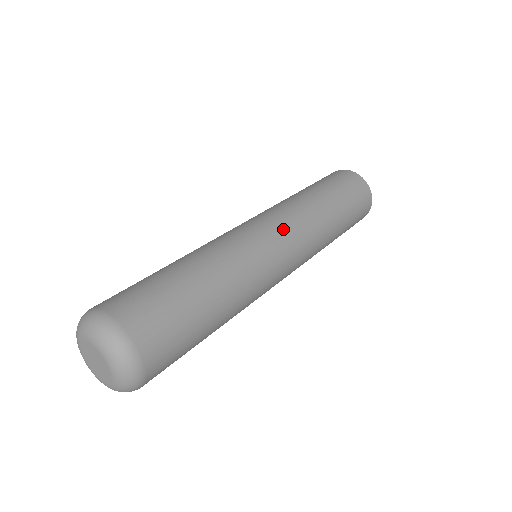
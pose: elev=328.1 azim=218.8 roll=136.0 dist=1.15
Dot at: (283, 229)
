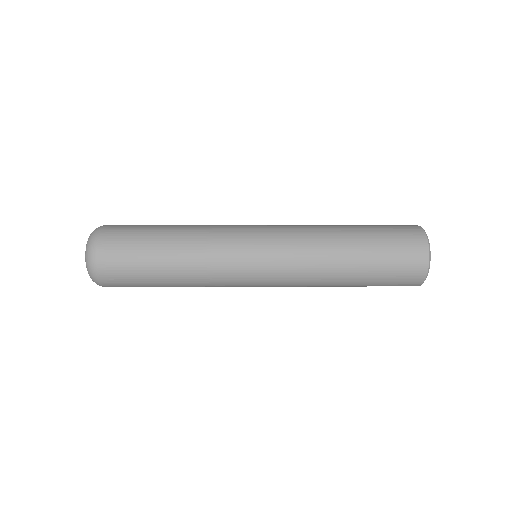
Dot at: (274, 256)
